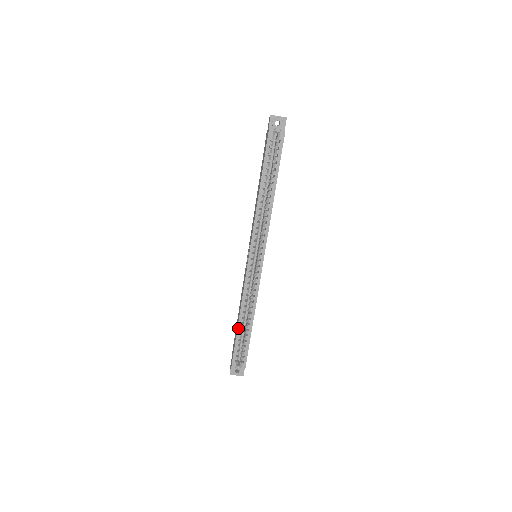
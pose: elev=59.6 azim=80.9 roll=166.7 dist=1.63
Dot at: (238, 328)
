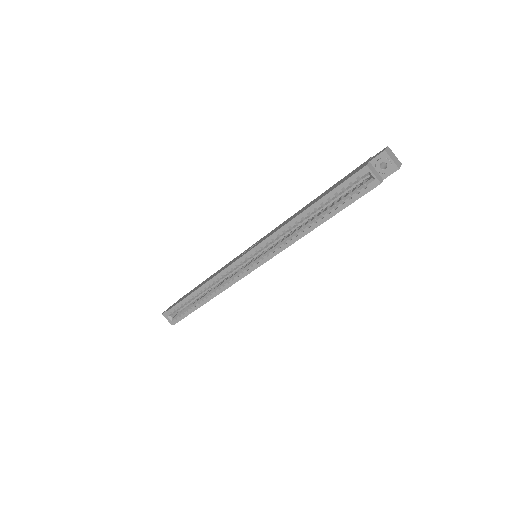
Dot at: (191, 294)
